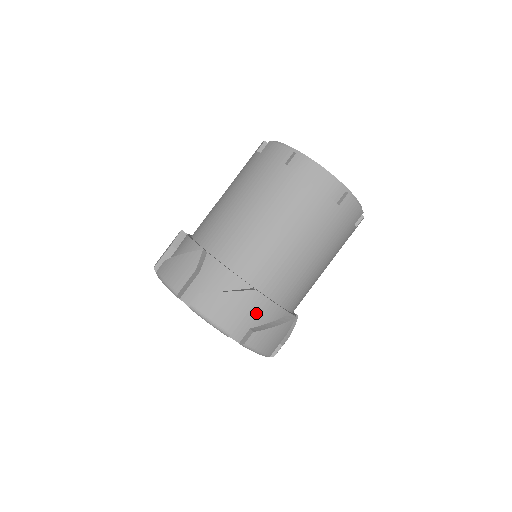
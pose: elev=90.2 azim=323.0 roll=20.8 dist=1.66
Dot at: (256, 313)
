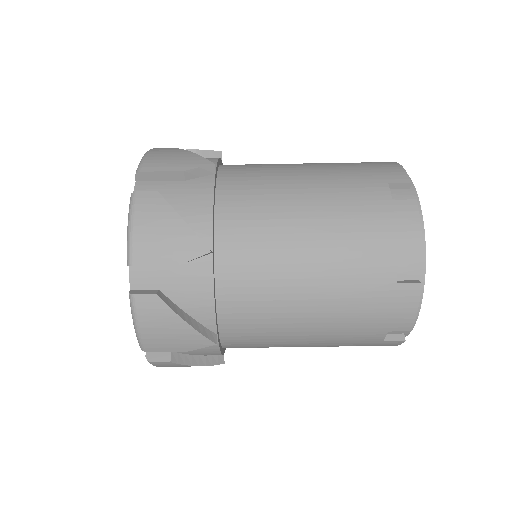
Dot at: occluded
